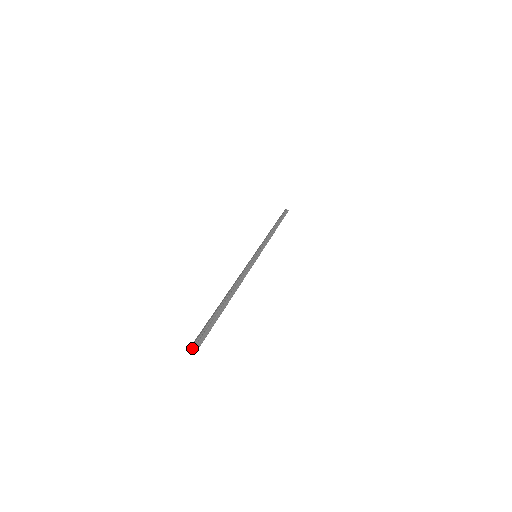
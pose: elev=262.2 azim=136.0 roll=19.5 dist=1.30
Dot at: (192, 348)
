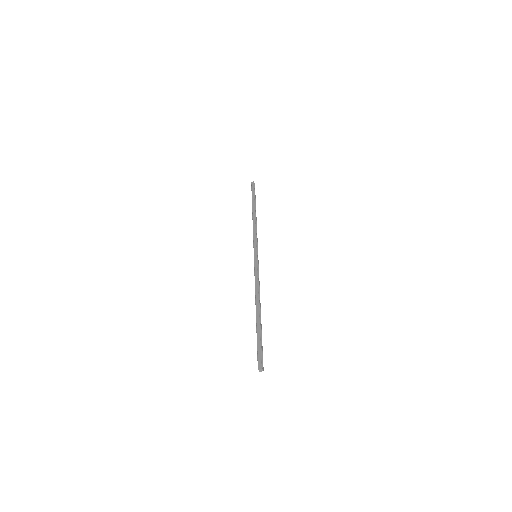
Dot at: (260, 370)
